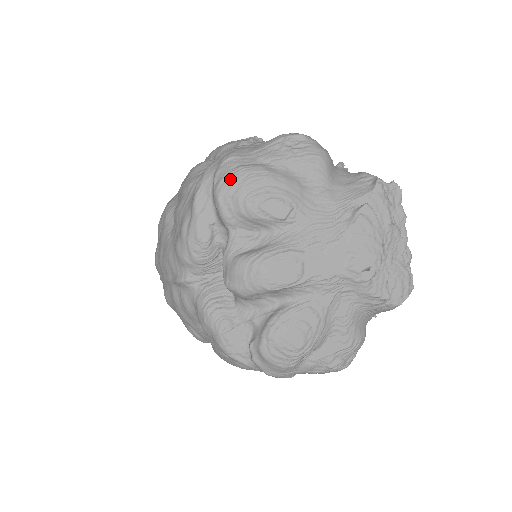
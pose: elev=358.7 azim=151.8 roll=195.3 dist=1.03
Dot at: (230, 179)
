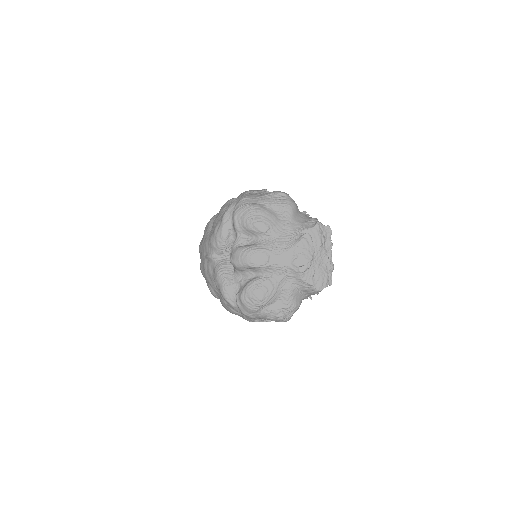
Dot at: (242, 208)
